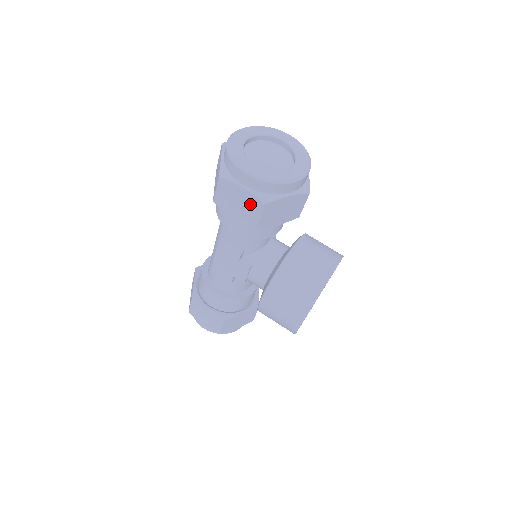
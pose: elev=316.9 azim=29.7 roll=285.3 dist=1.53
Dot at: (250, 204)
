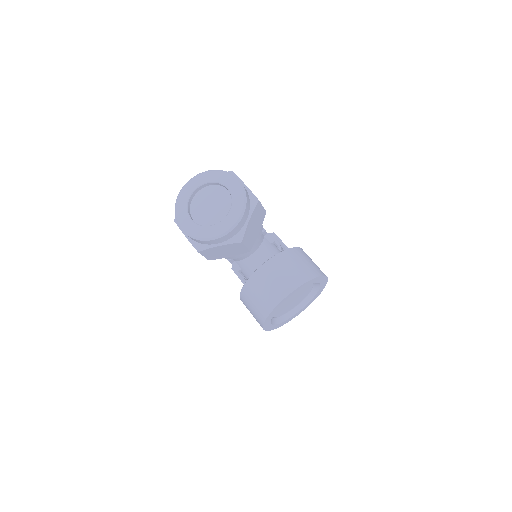
Dot at: occluded
